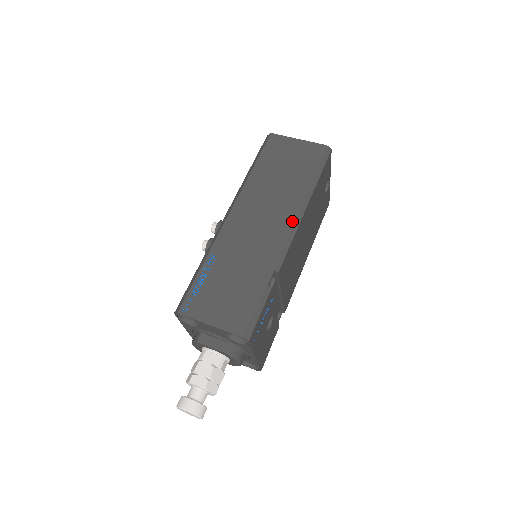
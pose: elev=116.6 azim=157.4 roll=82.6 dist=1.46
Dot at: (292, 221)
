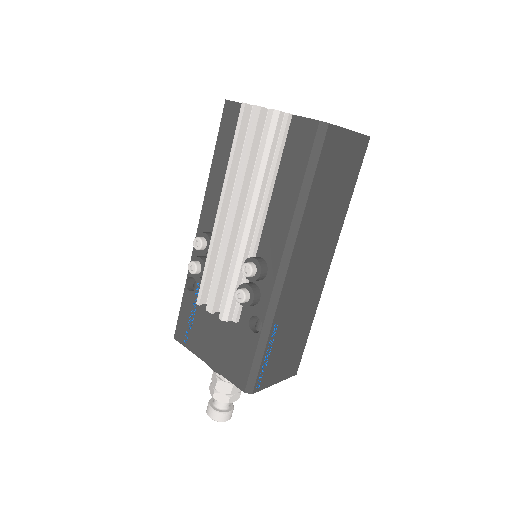
Dot at: occluded
